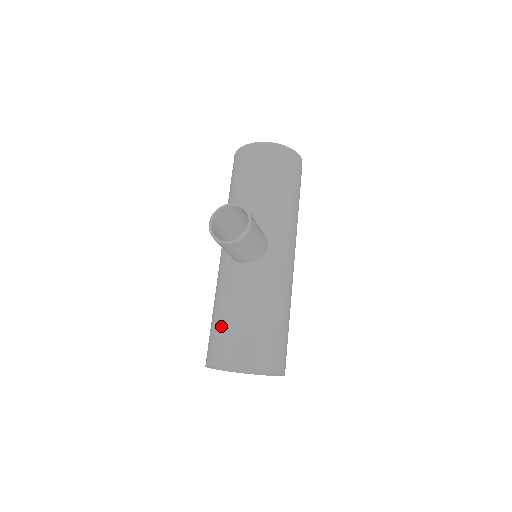
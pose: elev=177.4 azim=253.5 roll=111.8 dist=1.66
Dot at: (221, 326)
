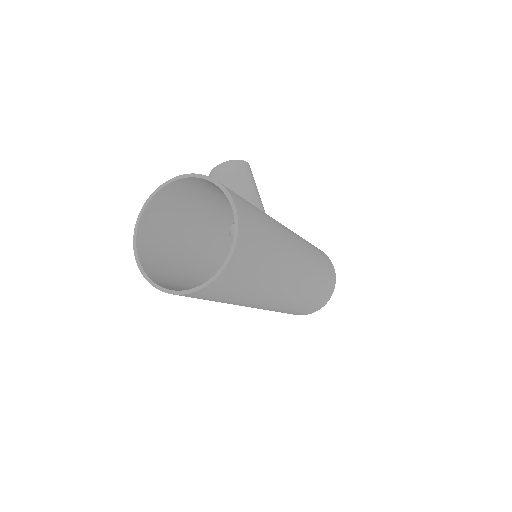
Dot at: (180, 211)
